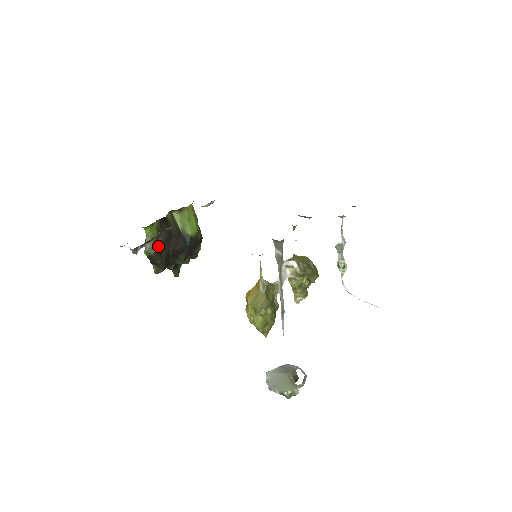
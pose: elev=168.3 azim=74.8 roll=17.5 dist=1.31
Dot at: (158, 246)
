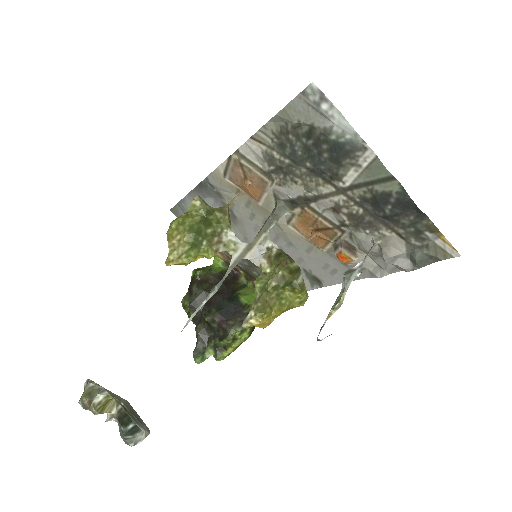
Dot at: (208, 278)
